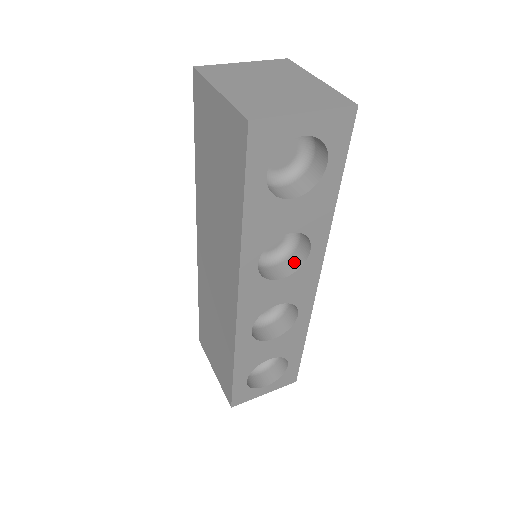
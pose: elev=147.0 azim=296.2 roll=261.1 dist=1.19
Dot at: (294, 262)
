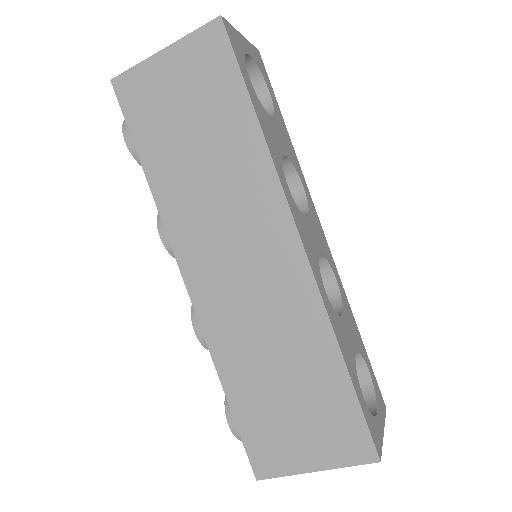
Dot at: occluded
